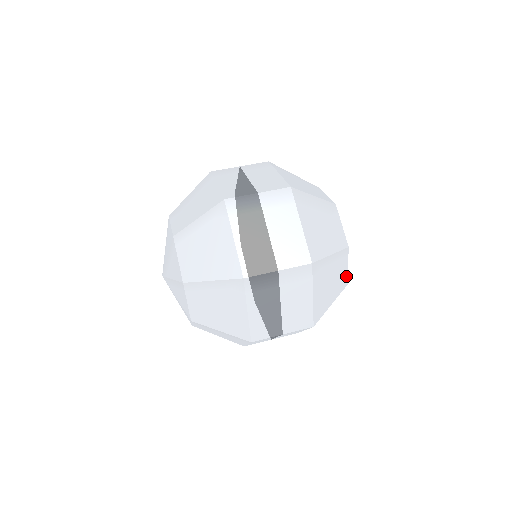
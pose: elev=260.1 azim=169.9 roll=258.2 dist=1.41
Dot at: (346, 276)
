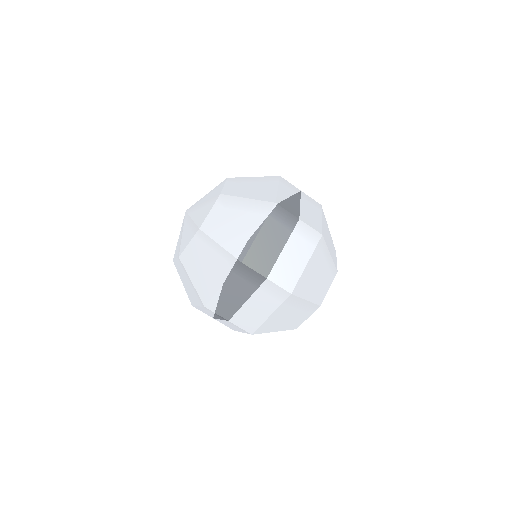
Dot at: occluded
